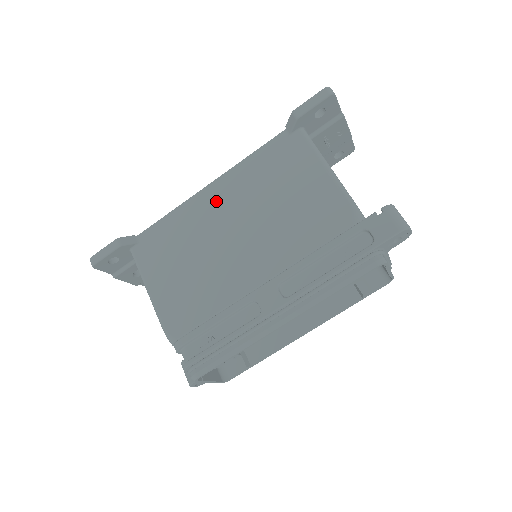
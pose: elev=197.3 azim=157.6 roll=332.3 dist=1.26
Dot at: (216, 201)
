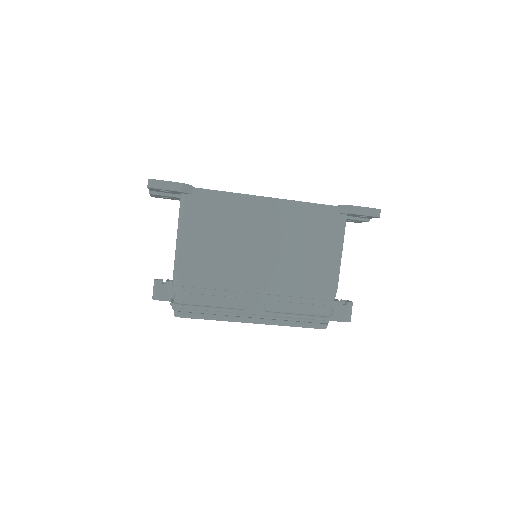
Dot at: (266, 214)
